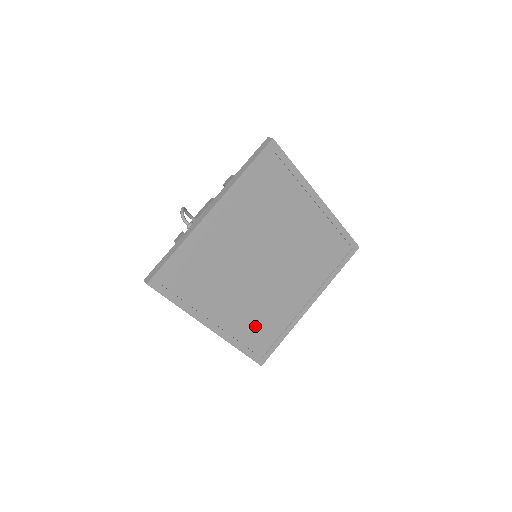
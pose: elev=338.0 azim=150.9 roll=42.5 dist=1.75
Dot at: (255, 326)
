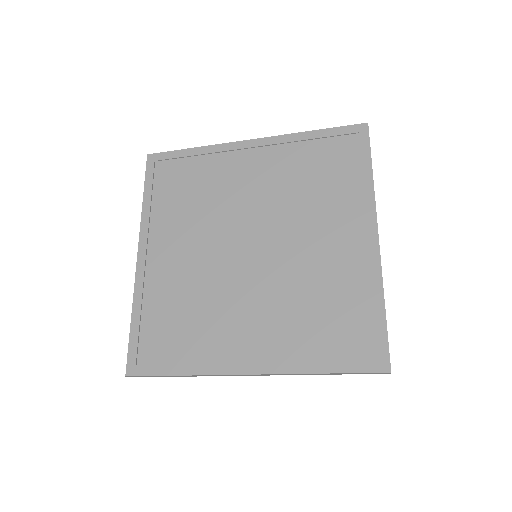
Dot at: (314, 325)
